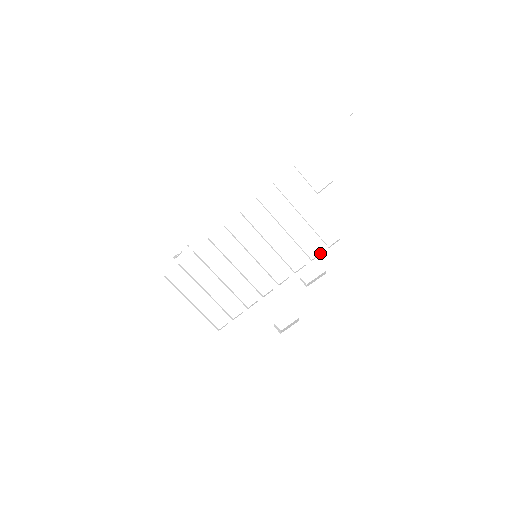
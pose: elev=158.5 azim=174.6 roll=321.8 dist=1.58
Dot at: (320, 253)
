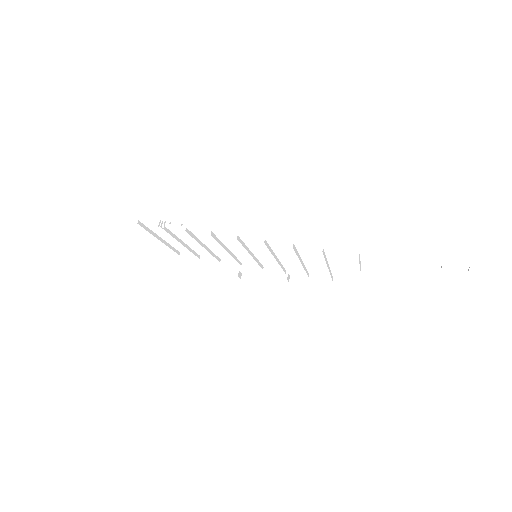
Dot at: (322, 277)
